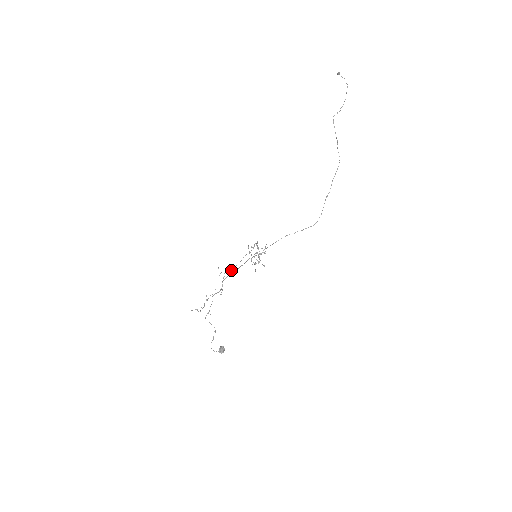
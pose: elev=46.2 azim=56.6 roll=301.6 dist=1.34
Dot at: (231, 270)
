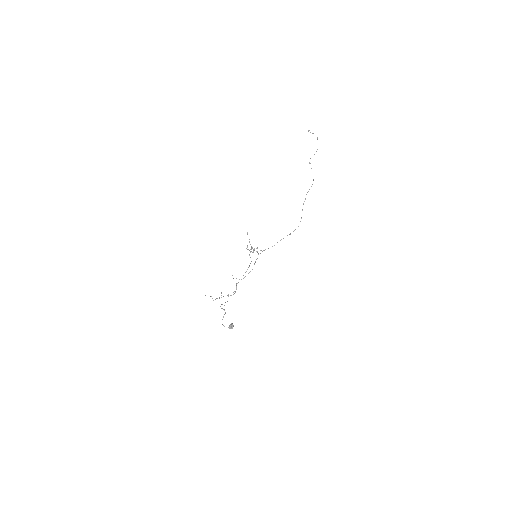
Dot at: occluded
